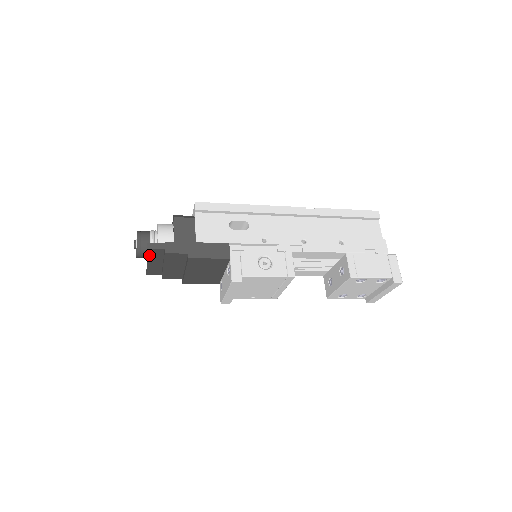
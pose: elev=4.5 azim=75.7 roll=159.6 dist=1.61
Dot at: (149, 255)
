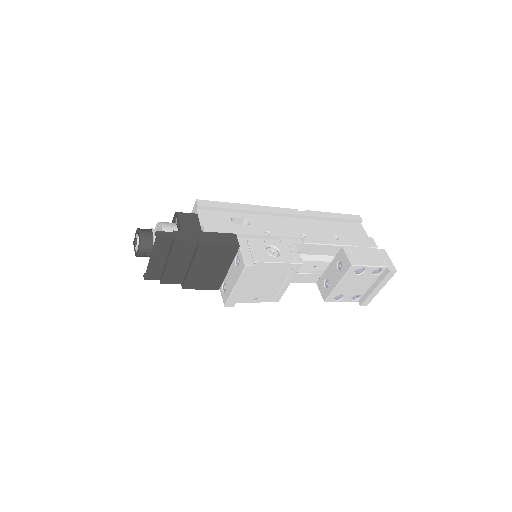
Dot at: (155, 247)
